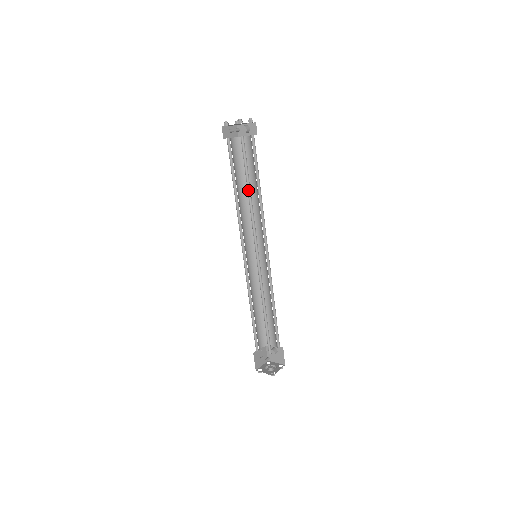
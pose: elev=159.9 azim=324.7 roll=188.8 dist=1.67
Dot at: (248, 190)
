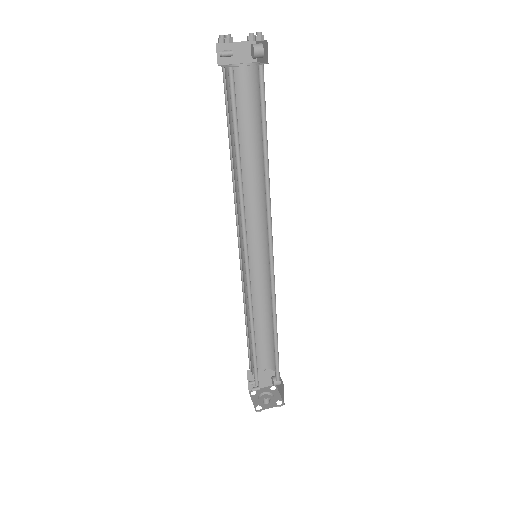
Dot at: (239, 159)
